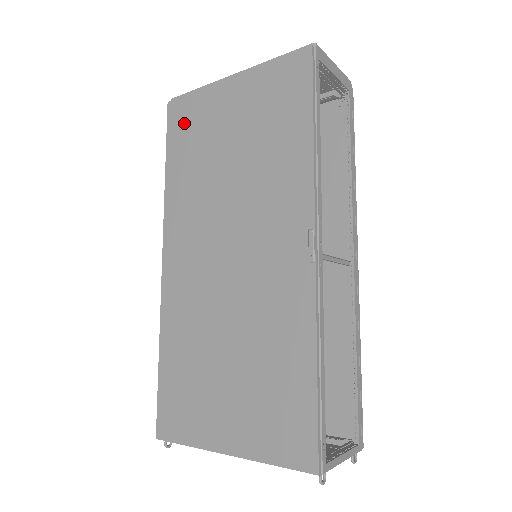
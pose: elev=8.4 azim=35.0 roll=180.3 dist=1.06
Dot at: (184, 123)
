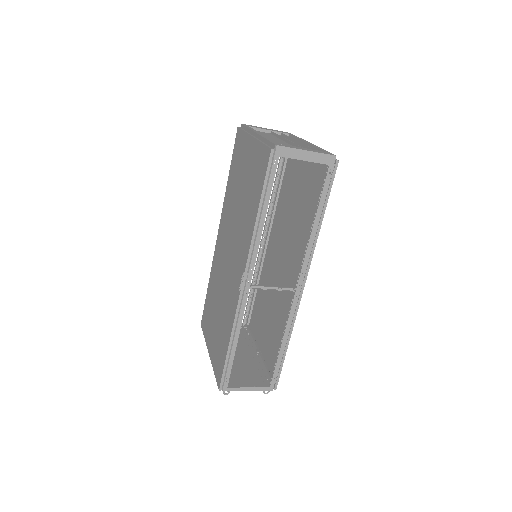
Dot at: (237, 150)
